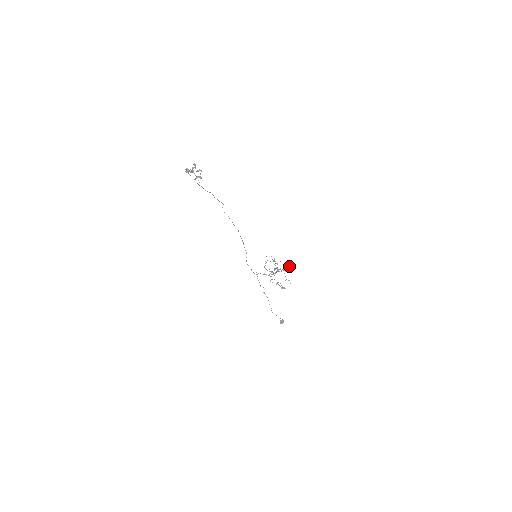
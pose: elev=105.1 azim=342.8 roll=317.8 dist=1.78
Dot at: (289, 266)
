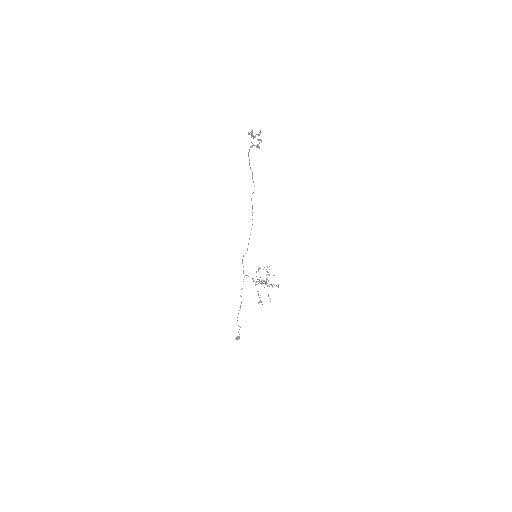
Dot at: (278, 284)
